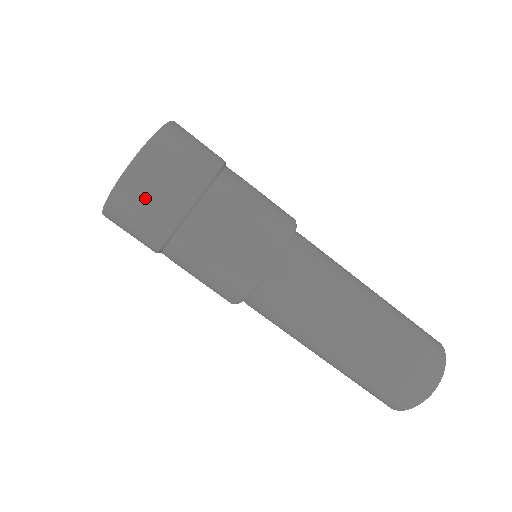
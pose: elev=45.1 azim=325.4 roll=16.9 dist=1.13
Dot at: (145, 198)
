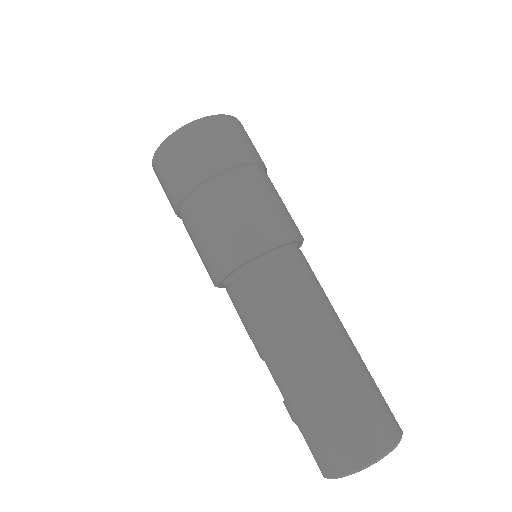
Dot at: (208, 140)
